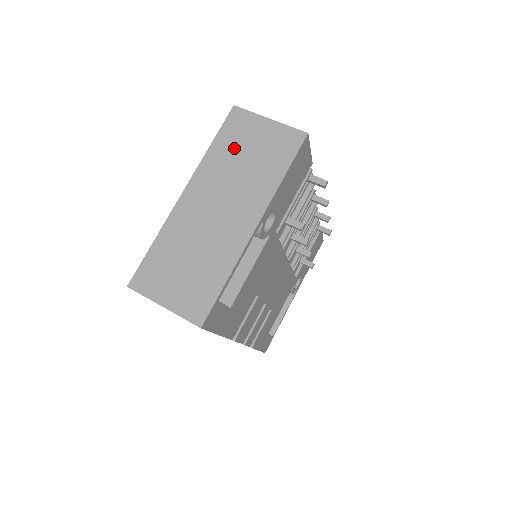
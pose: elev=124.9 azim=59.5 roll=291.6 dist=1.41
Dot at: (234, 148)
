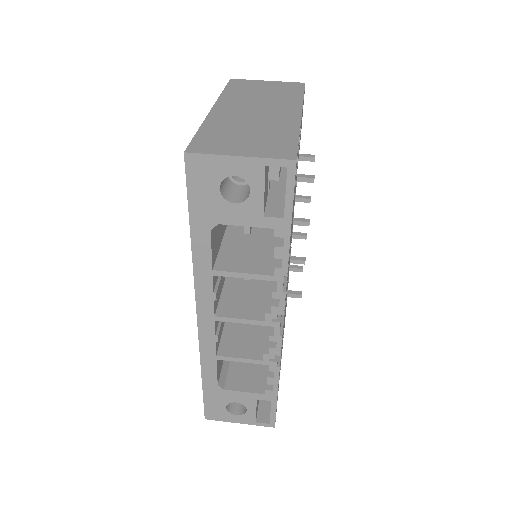
Dot at: (247, 90)
